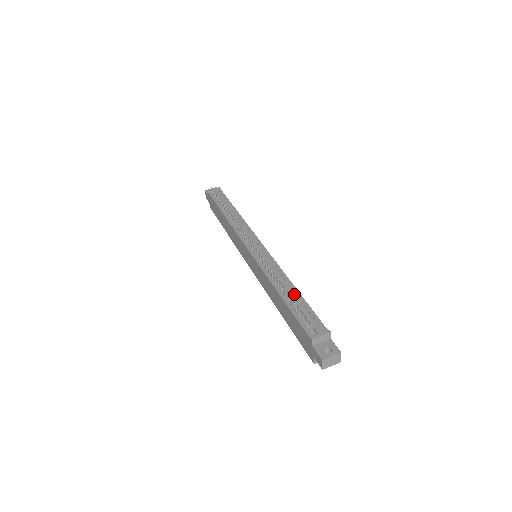
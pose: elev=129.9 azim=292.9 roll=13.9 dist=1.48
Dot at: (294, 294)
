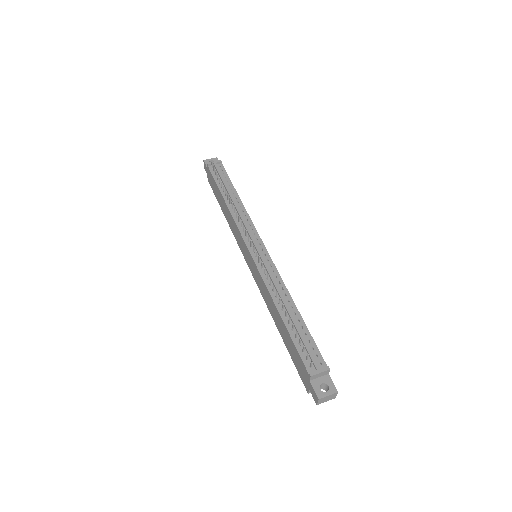
Dot at: (295, 316)
